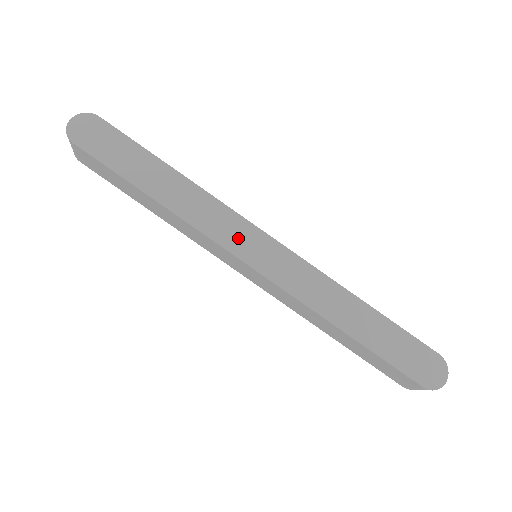
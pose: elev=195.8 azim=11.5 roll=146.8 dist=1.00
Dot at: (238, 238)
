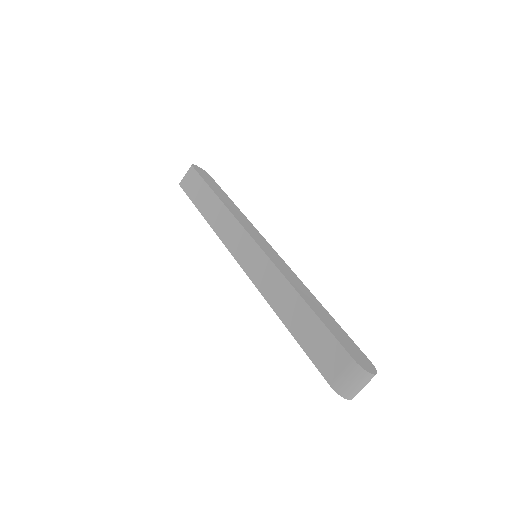
Dot at: (254, 234)
